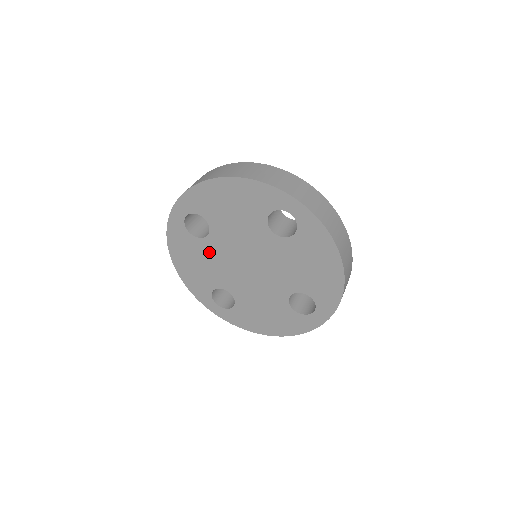
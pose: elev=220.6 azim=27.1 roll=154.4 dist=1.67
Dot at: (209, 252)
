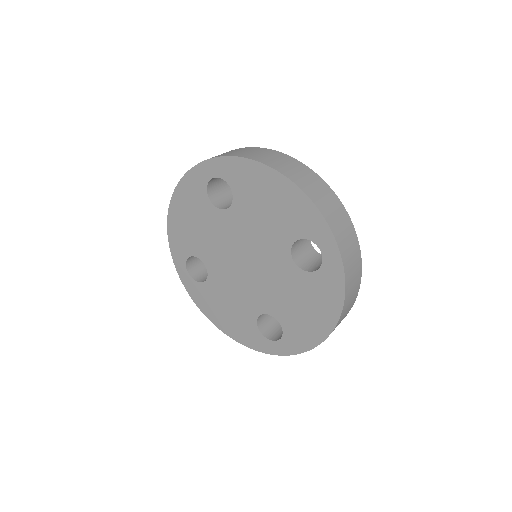
Dot at: (214, 224)
